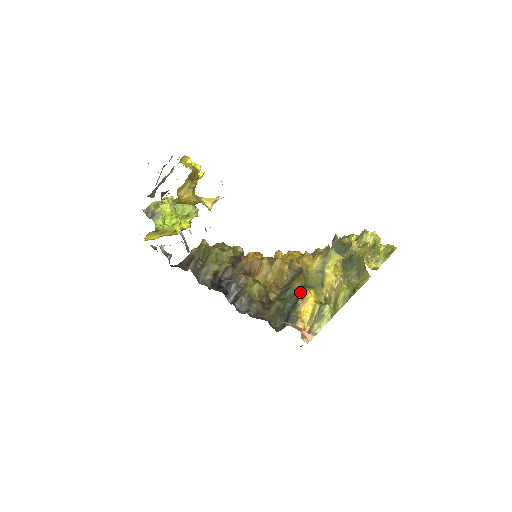
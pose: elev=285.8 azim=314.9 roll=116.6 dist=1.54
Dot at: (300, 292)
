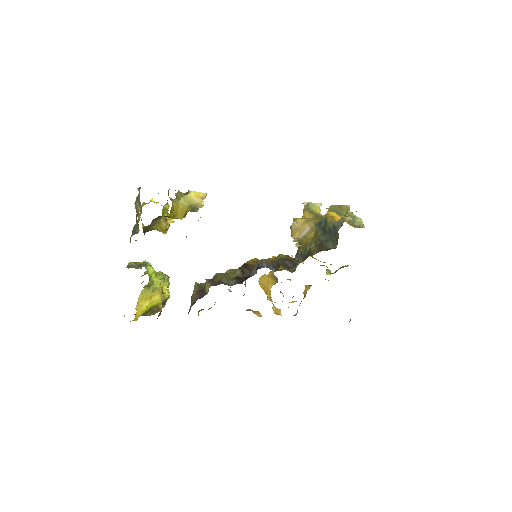
Dot at: (319, 231)
